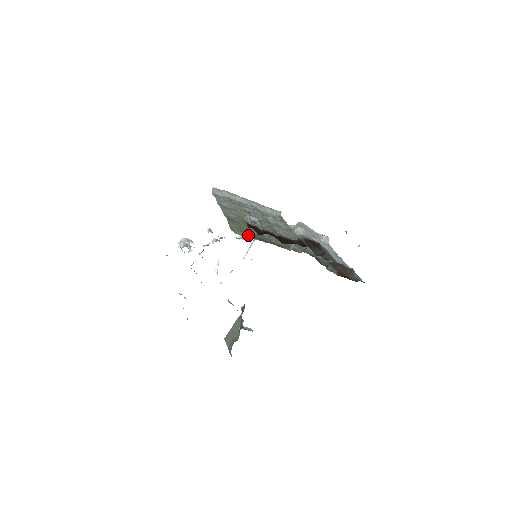
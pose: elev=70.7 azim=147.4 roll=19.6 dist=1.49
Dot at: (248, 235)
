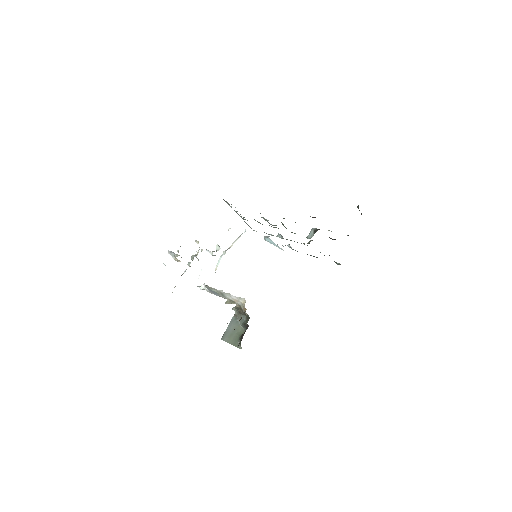
Dot at: occluded
